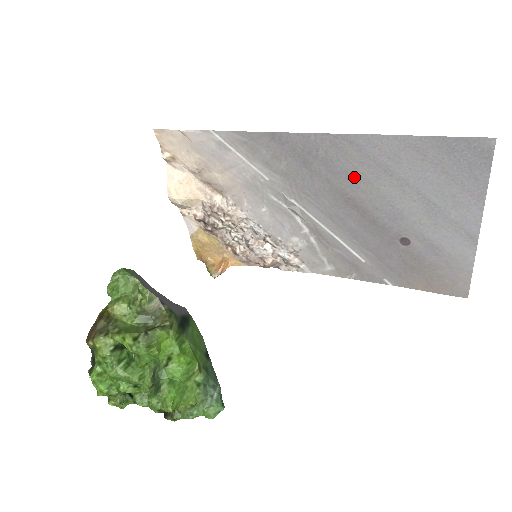
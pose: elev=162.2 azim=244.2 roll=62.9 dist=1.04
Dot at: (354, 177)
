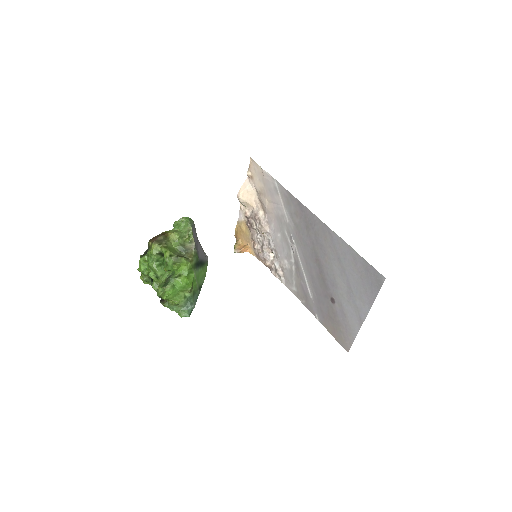
Dot at: (324, 251)
